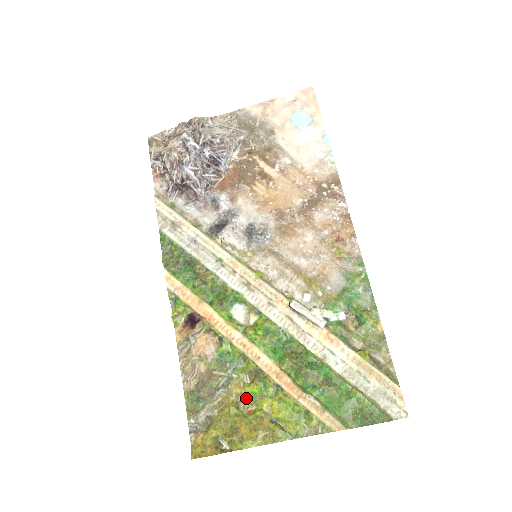
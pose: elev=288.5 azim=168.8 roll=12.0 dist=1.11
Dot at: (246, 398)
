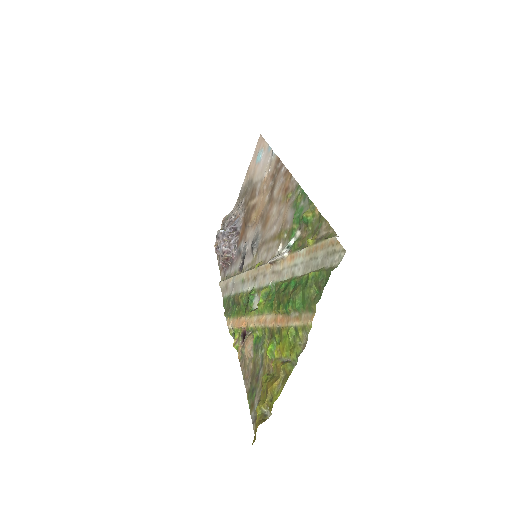
Dot at: (271, 361)
